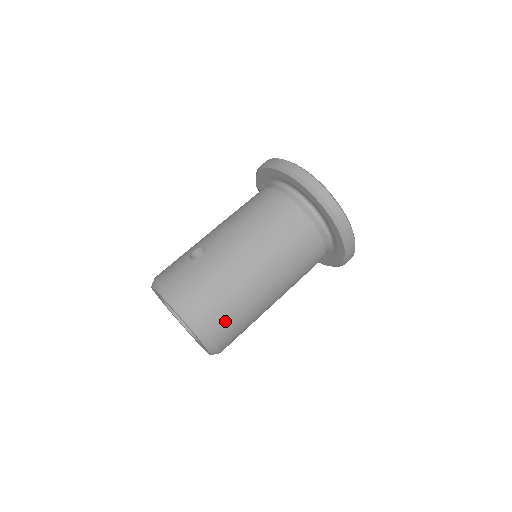
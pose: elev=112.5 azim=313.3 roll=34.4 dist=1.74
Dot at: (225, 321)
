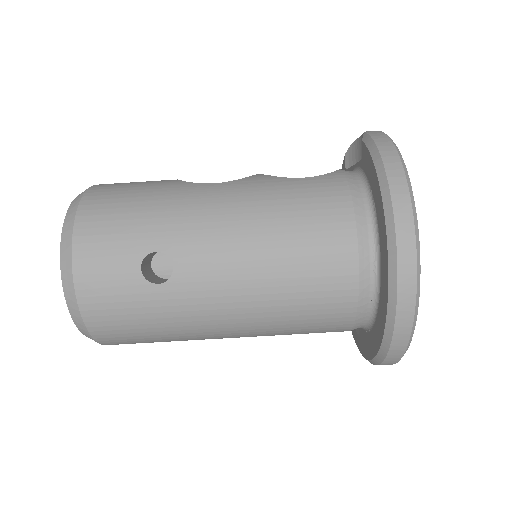
Dot at: occluded
